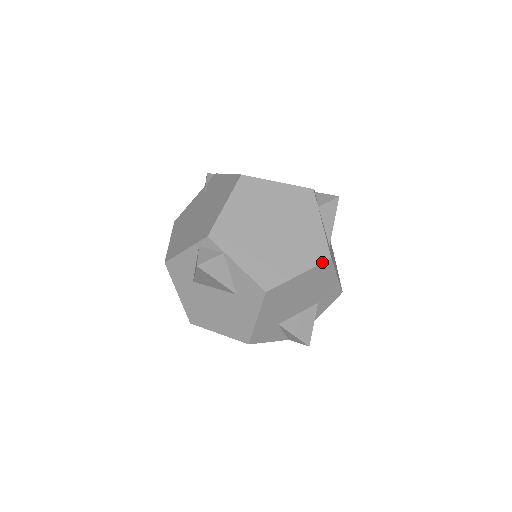
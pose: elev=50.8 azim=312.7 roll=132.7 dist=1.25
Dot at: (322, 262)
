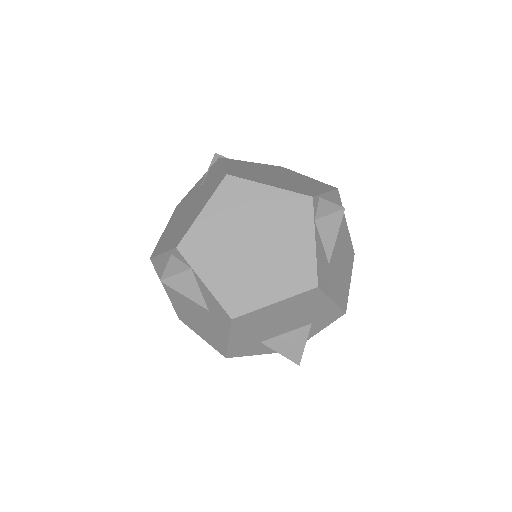
Dot at: (305, 290)
